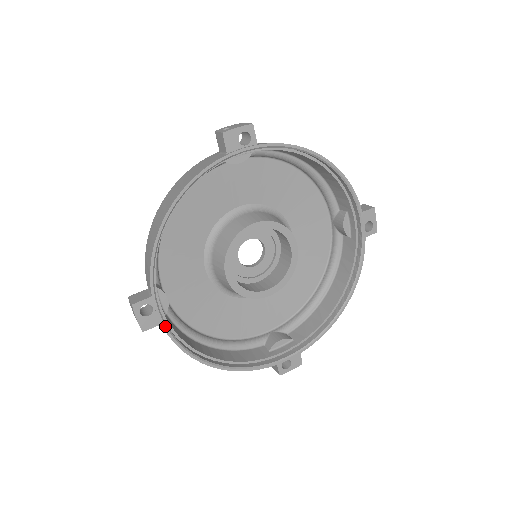
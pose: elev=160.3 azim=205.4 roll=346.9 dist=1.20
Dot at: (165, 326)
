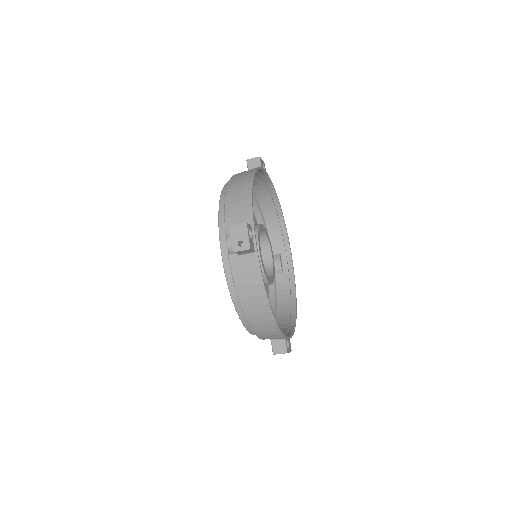
Dot at: occluded
